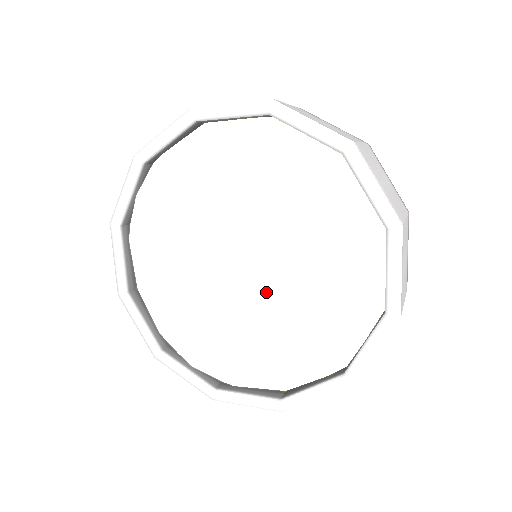
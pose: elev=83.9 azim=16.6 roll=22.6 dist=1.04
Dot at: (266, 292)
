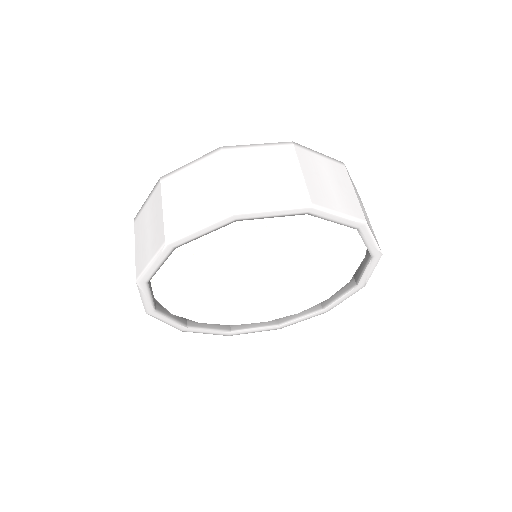
Dot at: (272, 302)
